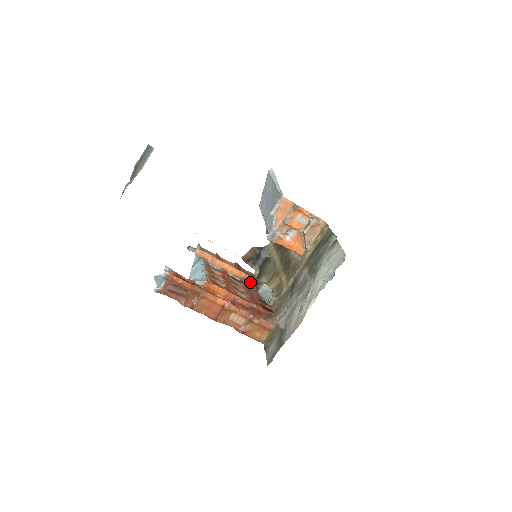
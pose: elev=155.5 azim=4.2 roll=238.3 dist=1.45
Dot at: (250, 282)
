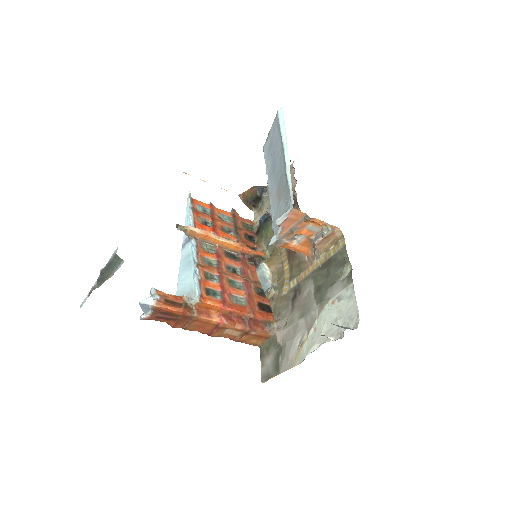
Dot at: (248, 256)
